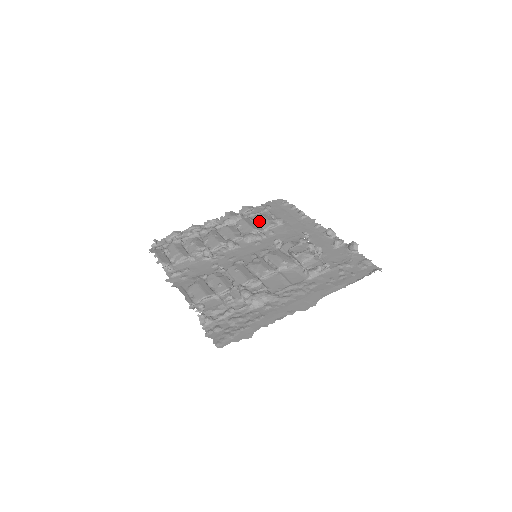
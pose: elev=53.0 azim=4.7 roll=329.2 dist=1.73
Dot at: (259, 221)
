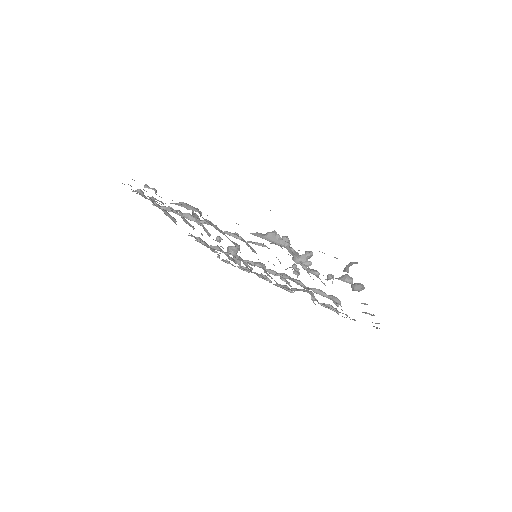
Dot at: occluded
